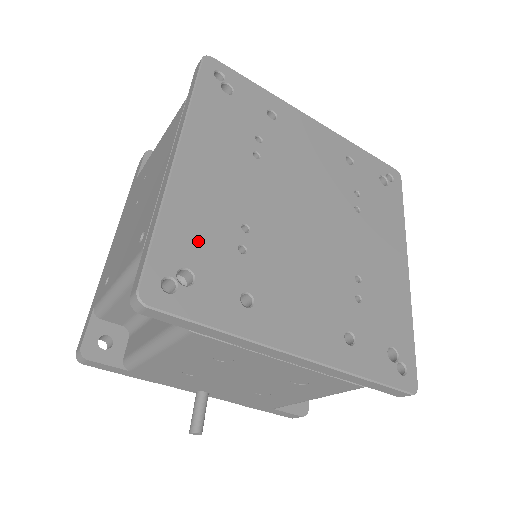
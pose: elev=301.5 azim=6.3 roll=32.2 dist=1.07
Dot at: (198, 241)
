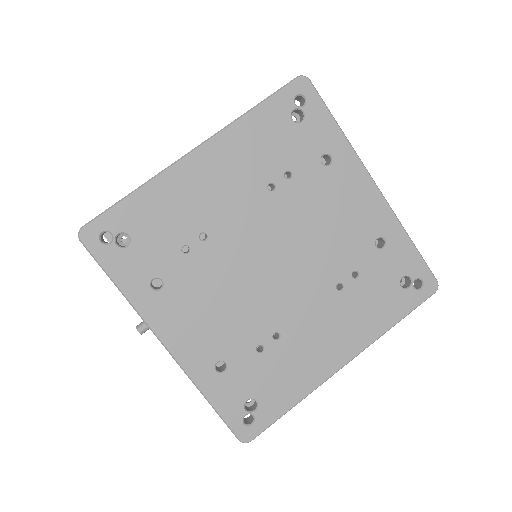
Dot at: (154, 223)
